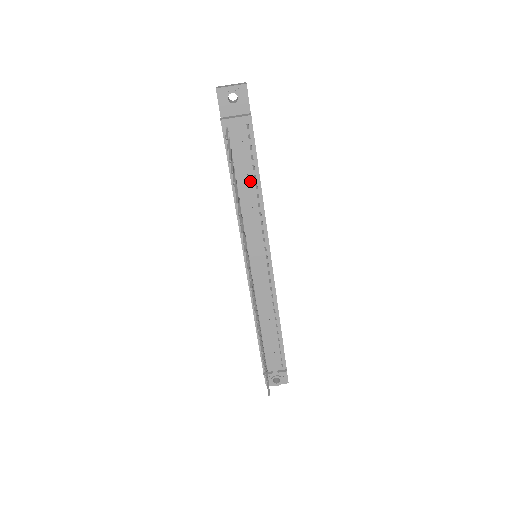
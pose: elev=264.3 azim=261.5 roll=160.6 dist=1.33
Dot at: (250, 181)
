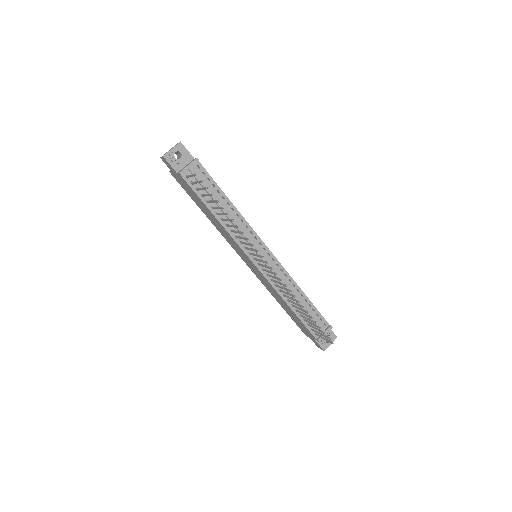
Dot at: (222, 202)
